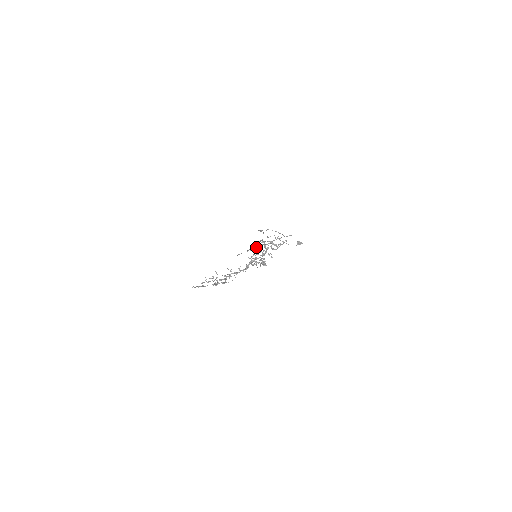
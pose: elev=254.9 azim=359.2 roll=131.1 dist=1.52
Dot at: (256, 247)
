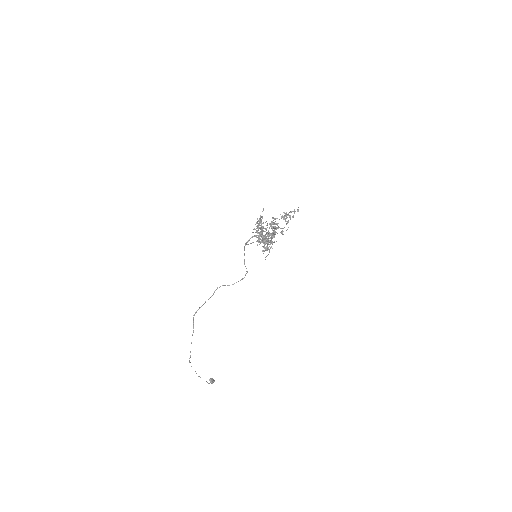
Dot at: (257, 232)
